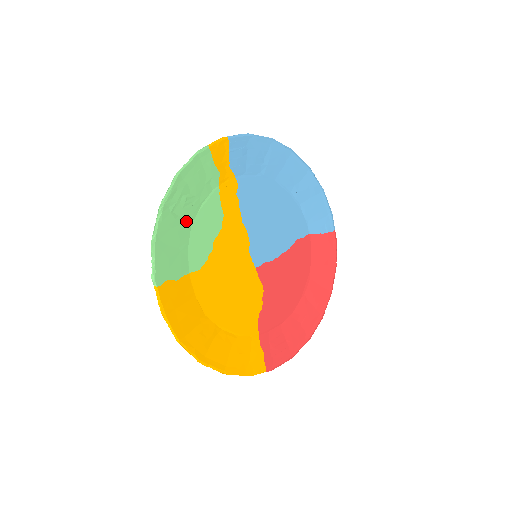
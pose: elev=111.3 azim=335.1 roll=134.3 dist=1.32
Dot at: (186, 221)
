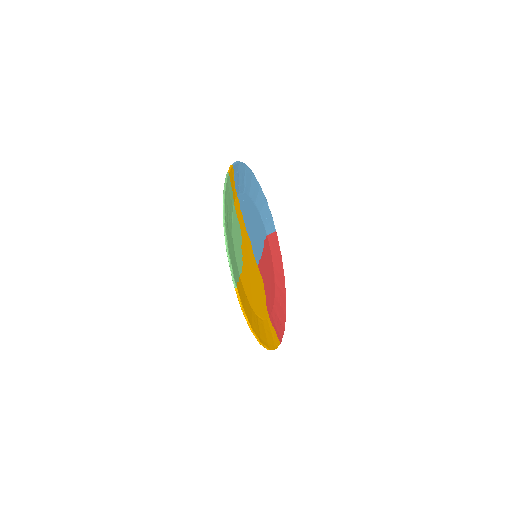
Dot at: (231, 234)
